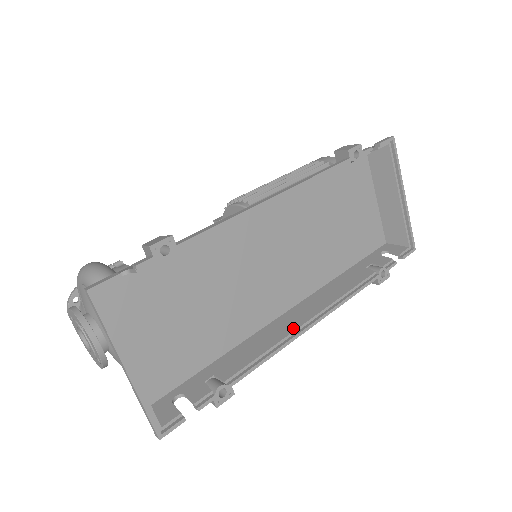
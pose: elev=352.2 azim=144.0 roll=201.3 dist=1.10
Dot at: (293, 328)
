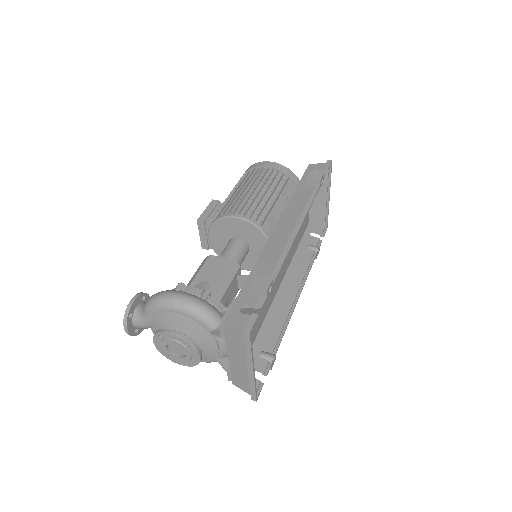
Dot at: (290, 304)
